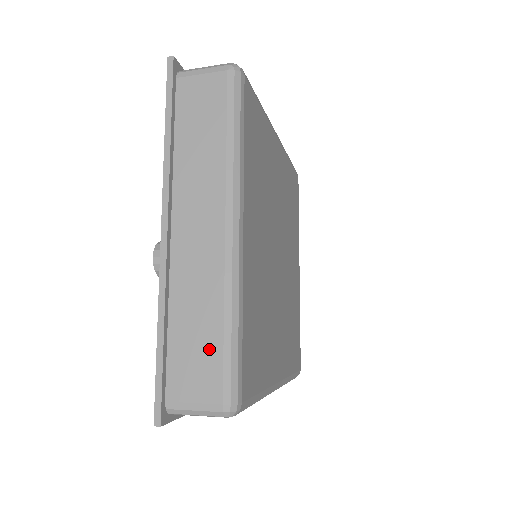
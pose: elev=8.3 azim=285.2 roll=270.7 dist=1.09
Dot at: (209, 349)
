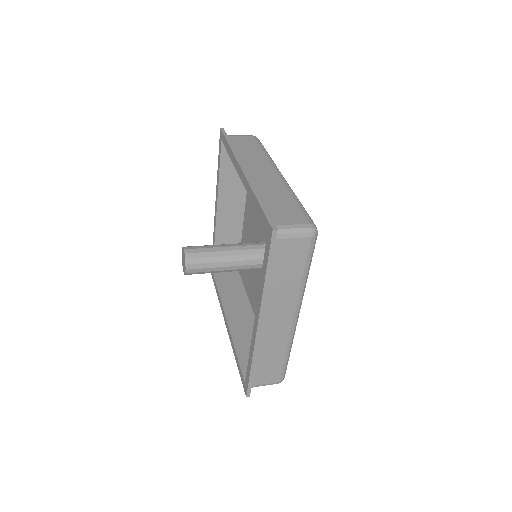
Dot at: (276, 366)
